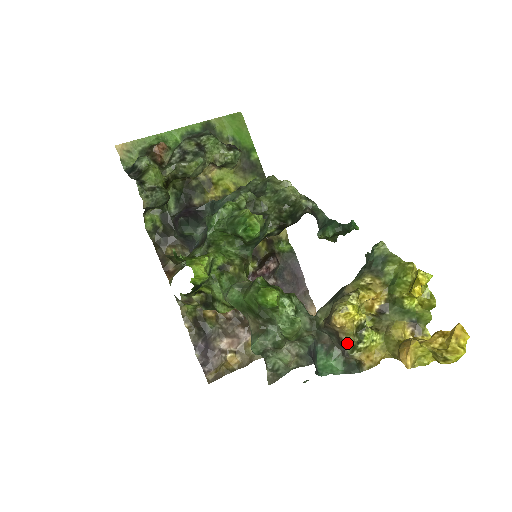
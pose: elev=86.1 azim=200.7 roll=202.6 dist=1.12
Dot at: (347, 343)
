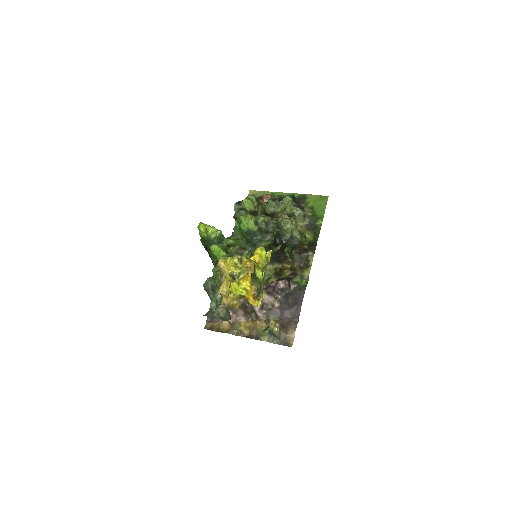
Dot at: (221, 281)
